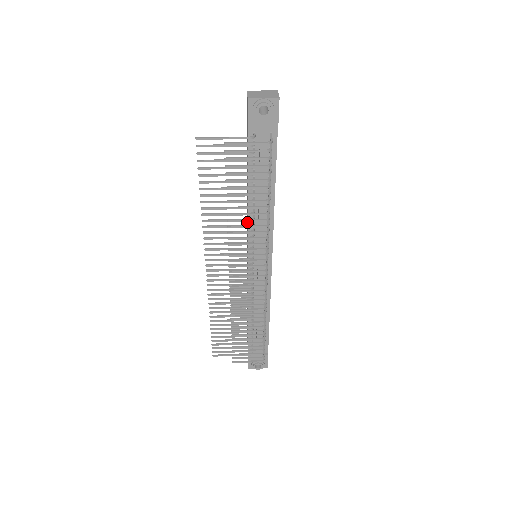
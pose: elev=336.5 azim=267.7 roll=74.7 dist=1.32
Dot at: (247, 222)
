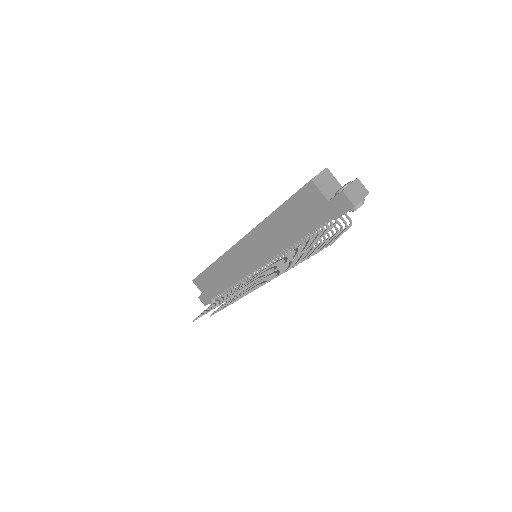
Dot at: (273, 249)
